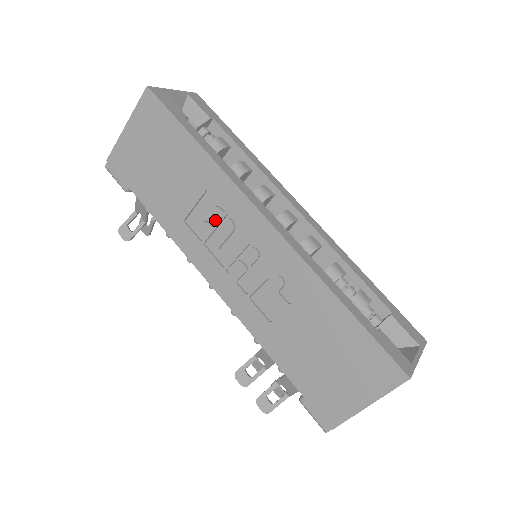
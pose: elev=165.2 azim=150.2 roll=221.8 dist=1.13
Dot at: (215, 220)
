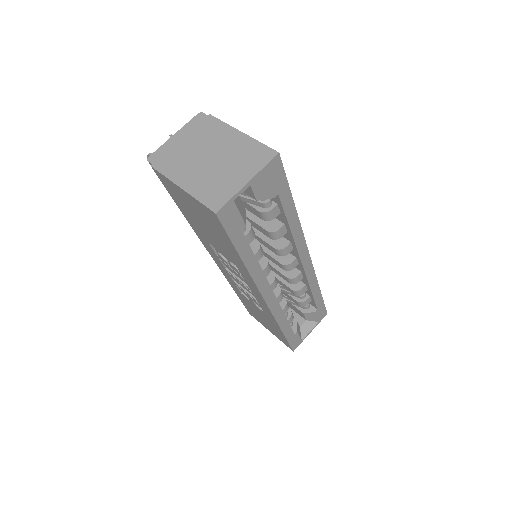
Dot at: (232, 268)
